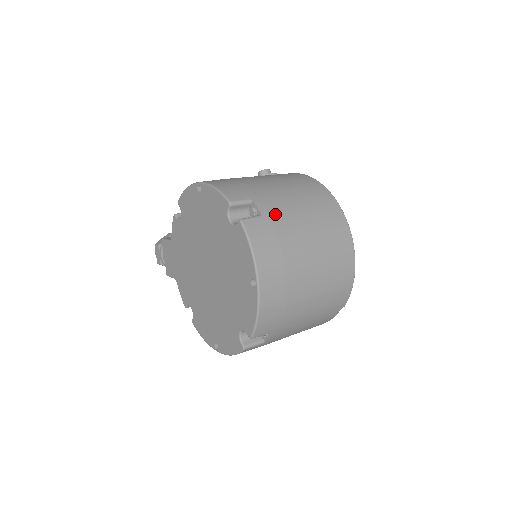
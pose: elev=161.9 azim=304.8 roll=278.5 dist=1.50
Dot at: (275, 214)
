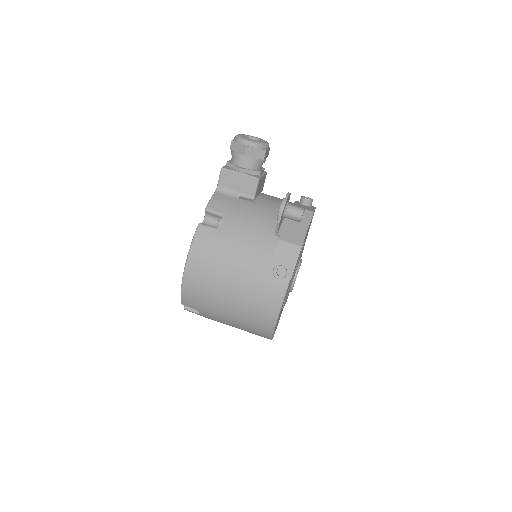
Dot at: occluded
